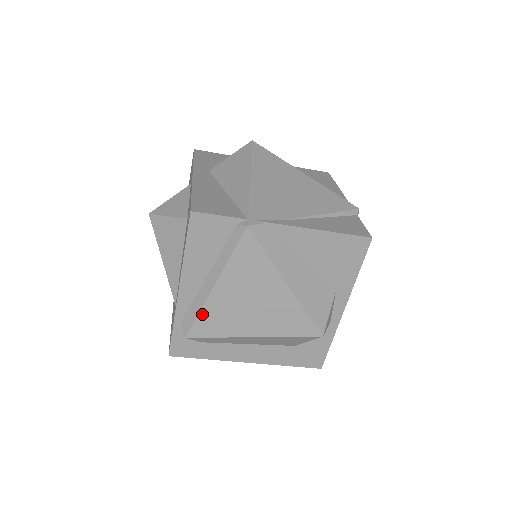
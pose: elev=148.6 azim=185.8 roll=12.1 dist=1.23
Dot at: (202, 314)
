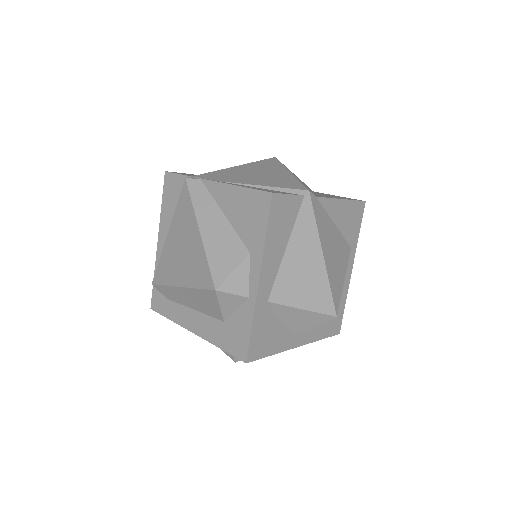
Dot at: (161, 261)
